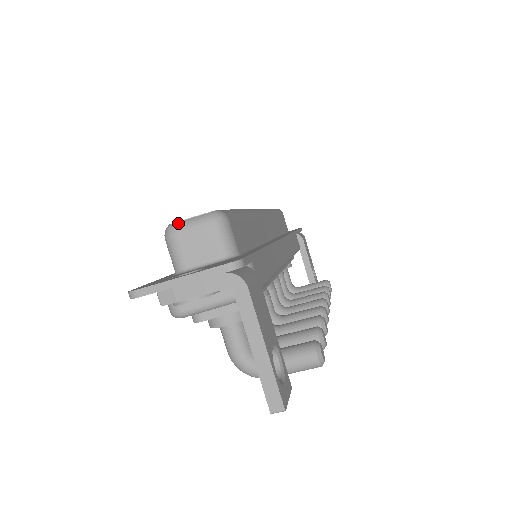
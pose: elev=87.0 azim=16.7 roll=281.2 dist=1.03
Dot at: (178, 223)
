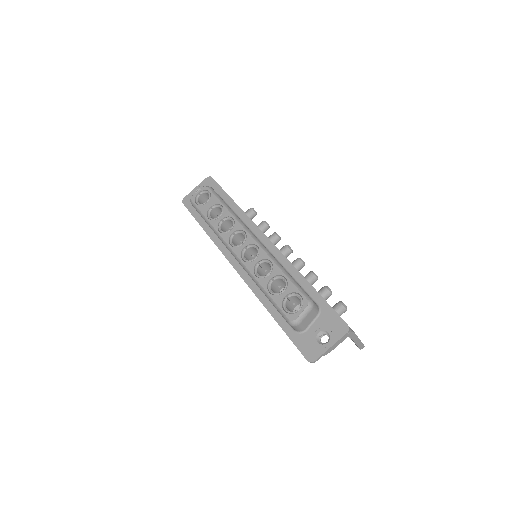
Dot at: (298, 319)
